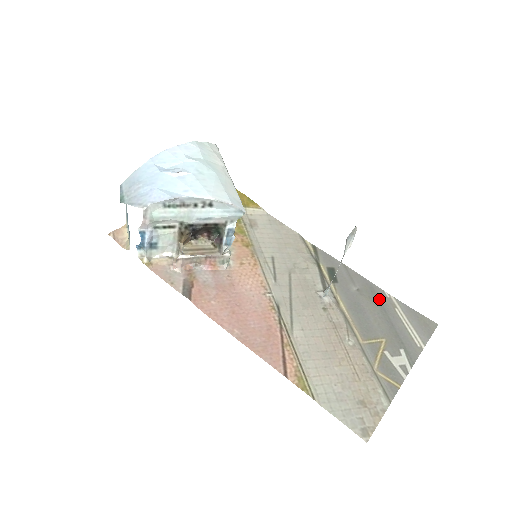
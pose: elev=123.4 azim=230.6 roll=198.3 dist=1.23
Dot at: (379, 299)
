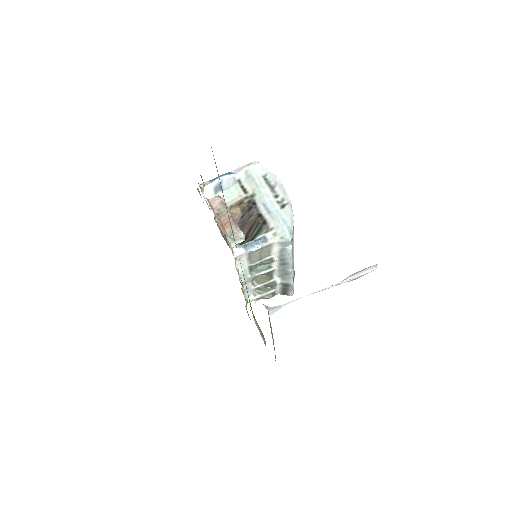
Dot at: occluded
